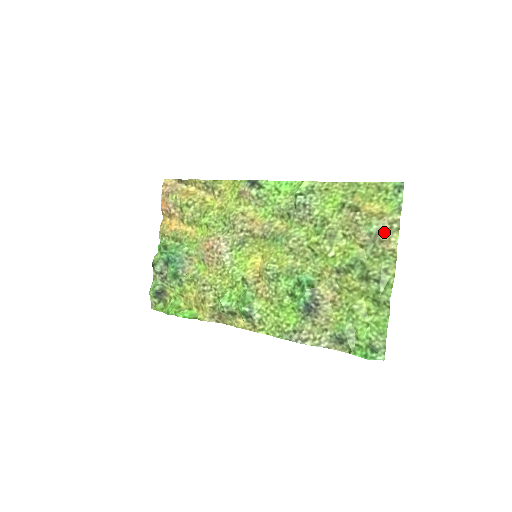
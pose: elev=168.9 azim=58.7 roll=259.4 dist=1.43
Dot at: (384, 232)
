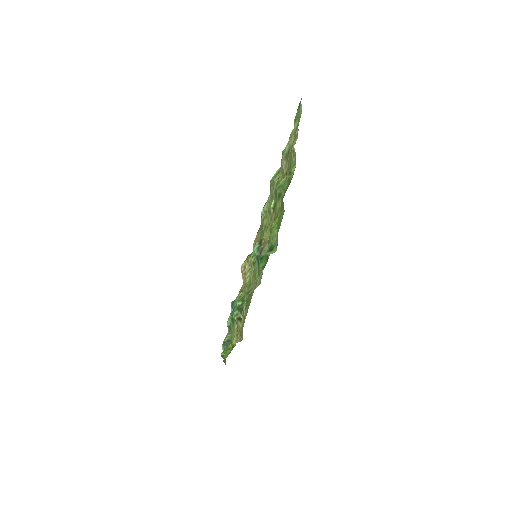
Dot at: (292, 145)
